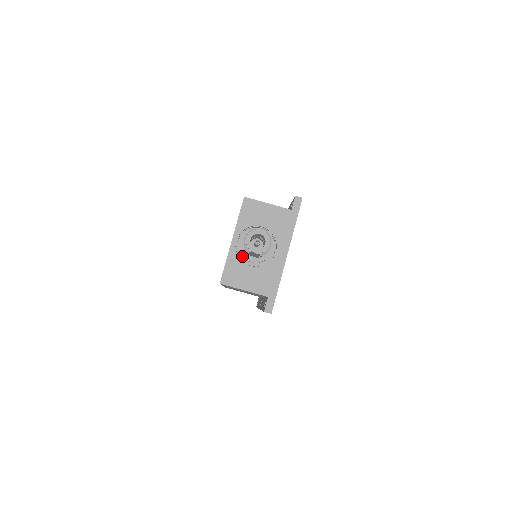
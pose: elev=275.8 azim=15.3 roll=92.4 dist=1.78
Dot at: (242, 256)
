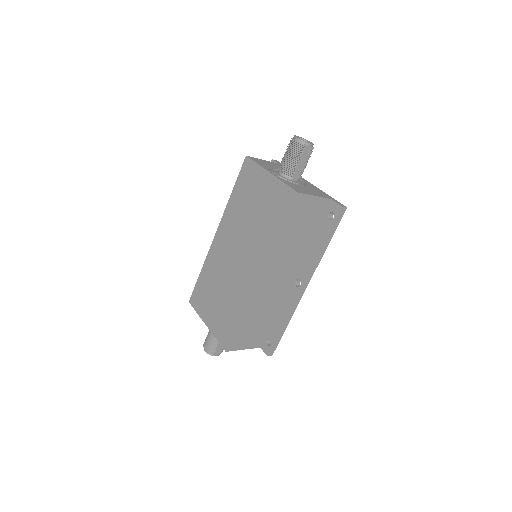
Dot at: occluded
